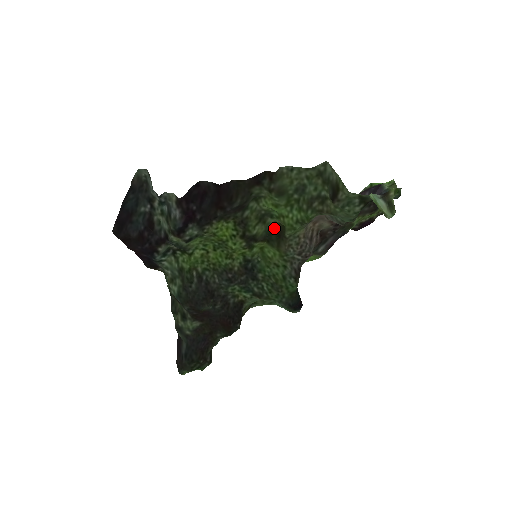
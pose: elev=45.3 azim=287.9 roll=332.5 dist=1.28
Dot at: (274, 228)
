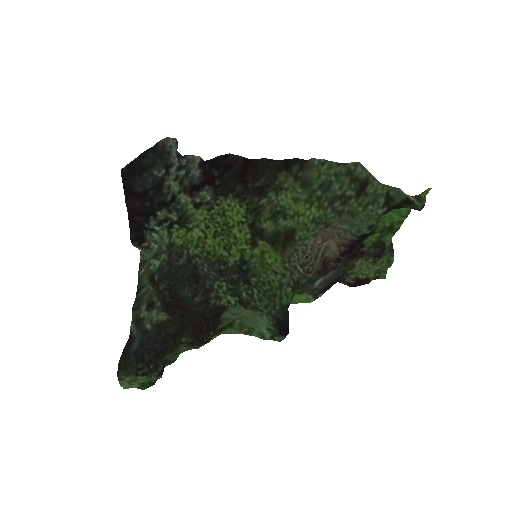
Dot at: (283, 232)
